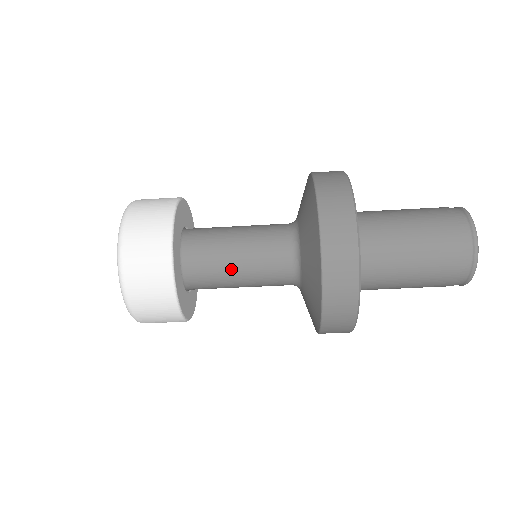
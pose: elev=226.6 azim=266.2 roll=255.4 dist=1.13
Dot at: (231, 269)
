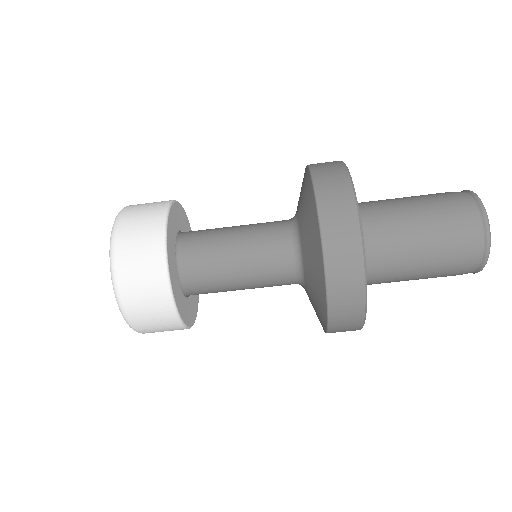
Dot at: (228, 259)
